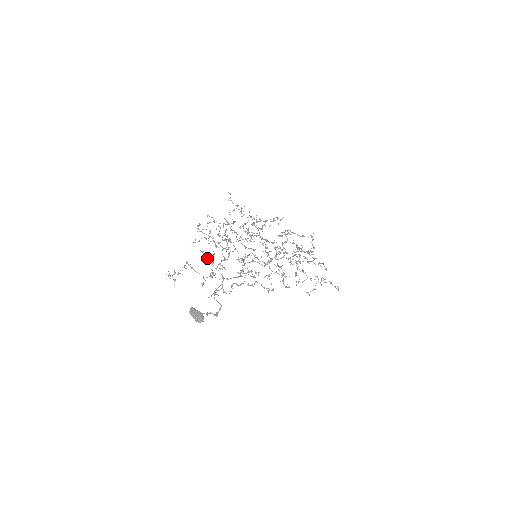
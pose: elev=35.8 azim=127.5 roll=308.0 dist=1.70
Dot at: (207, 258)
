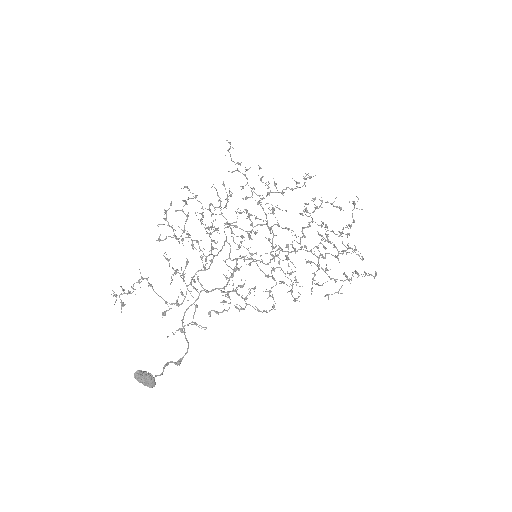
Dot at: (174, 273)
